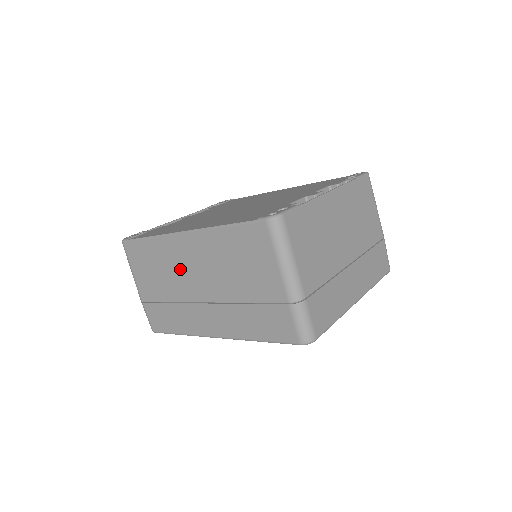
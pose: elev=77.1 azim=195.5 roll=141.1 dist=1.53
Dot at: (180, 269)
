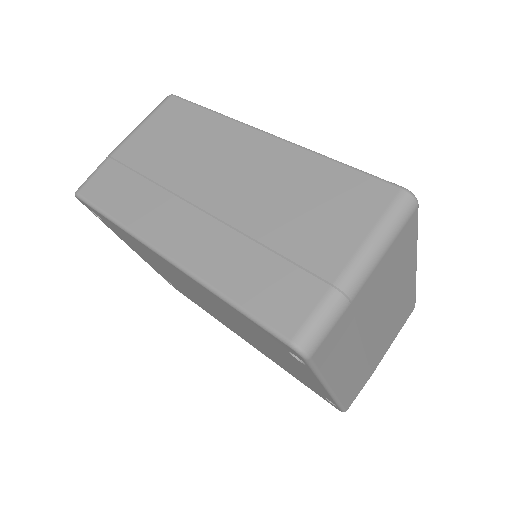
Dot at: (215, 160)
